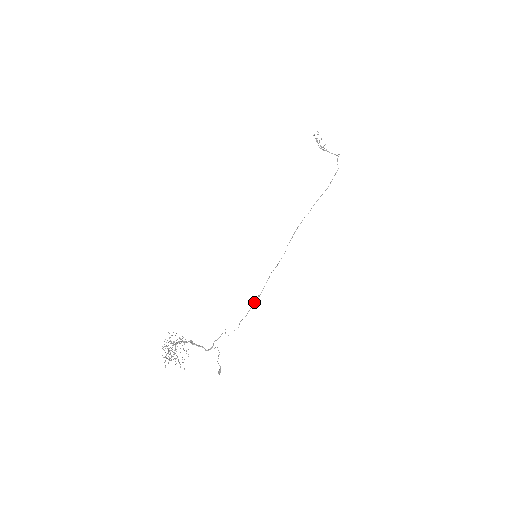
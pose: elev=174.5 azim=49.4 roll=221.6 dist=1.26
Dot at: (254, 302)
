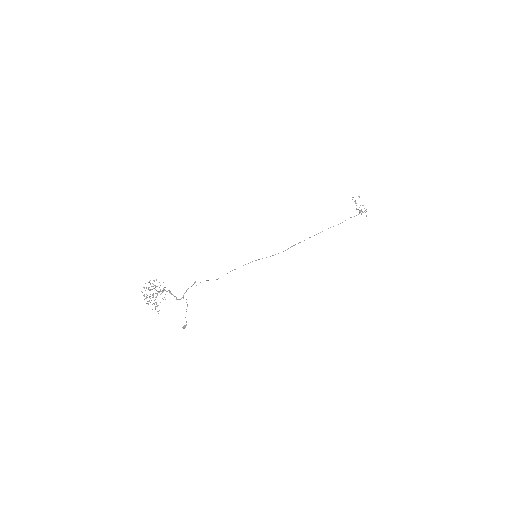
Dot at: occluded
